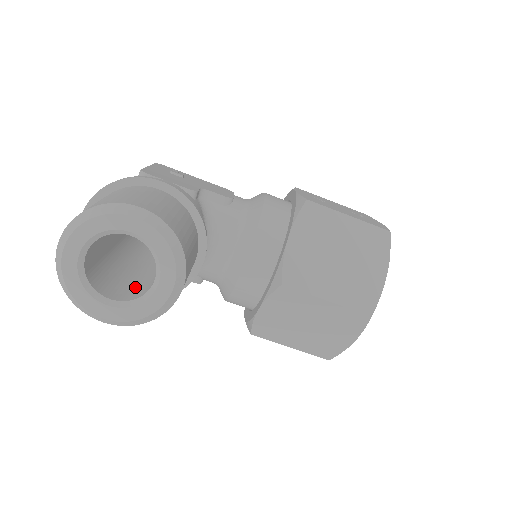
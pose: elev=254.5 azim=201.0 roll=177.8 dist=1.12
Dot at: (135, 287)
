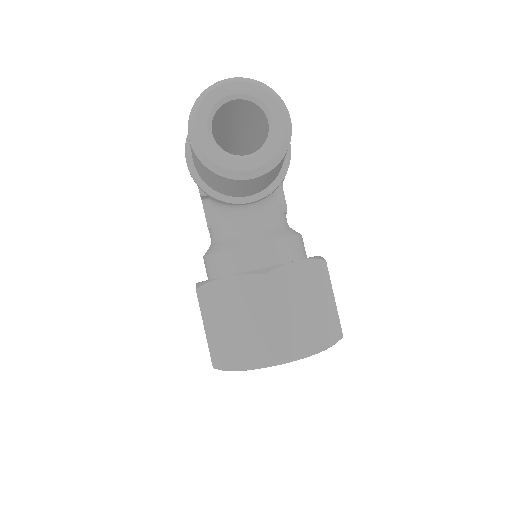
Dot at: occluded
